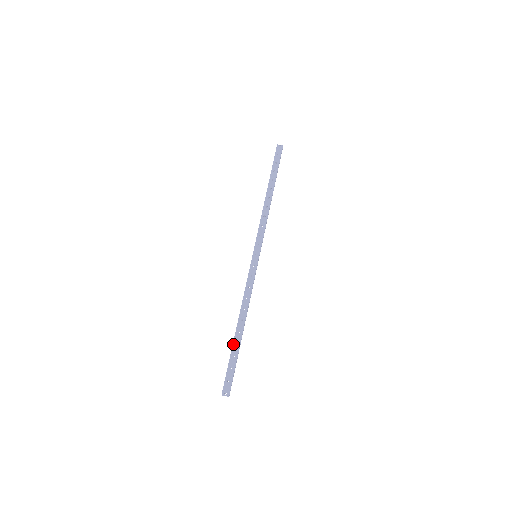
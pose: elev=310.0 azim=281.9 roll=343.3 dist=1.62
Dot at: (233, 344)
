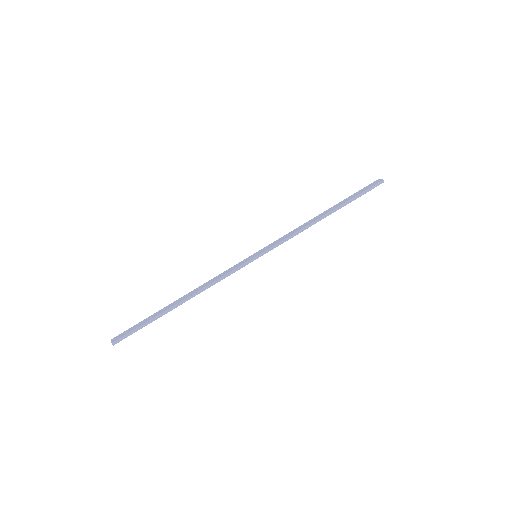
Dot at: (161, 309)
